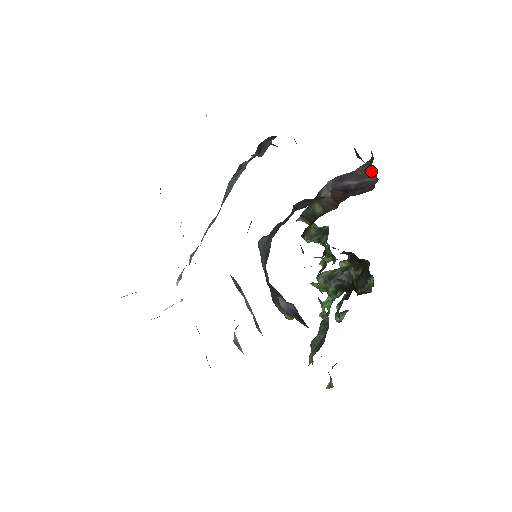
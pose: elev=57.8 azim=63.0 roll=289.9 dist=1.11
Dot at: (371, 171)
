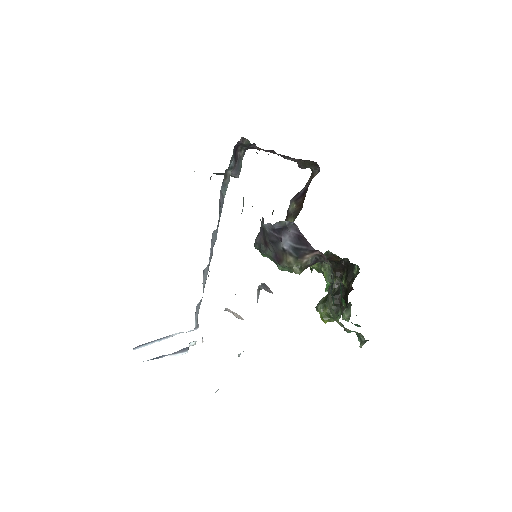
Dot at: (314, 174)
